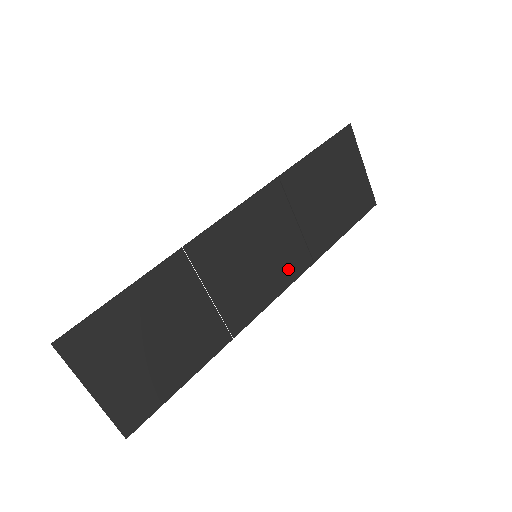
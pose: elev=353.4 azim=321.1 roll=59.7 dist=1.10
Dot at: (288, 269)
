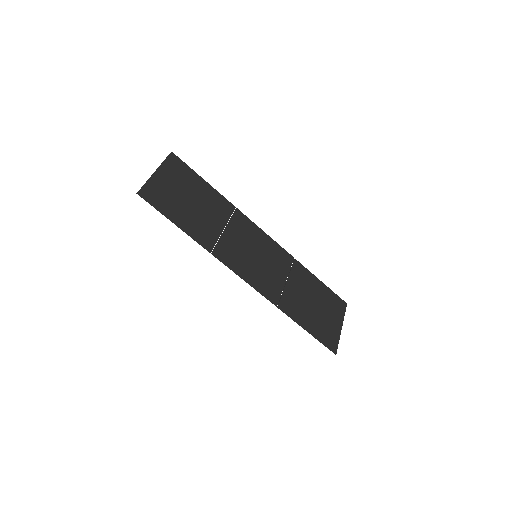
Dot at: (263, 284)
